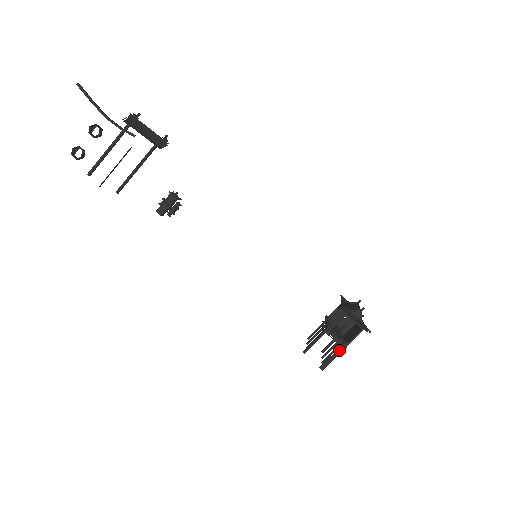
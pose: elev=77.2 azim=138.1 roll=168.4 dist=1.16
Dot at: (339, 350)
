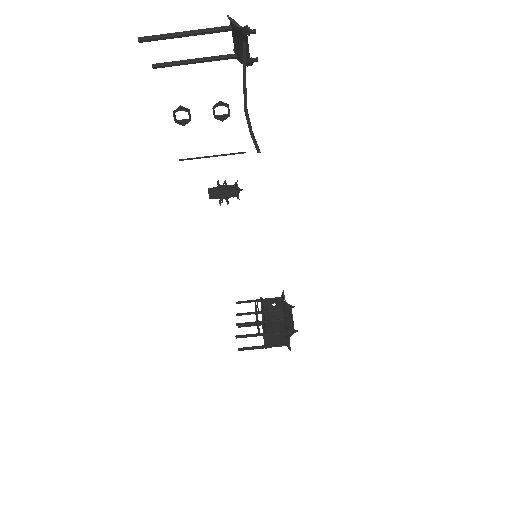
Dot at: (261, 348)
